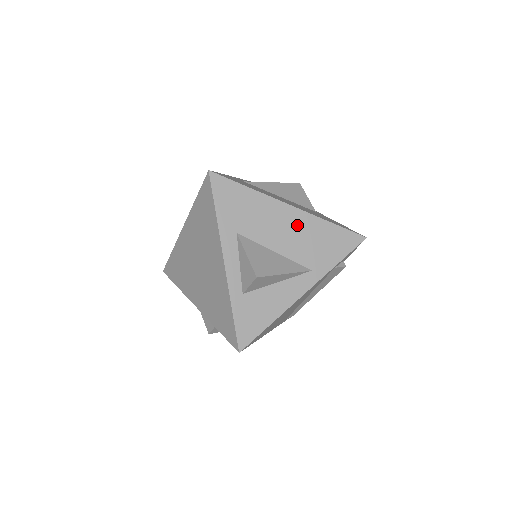
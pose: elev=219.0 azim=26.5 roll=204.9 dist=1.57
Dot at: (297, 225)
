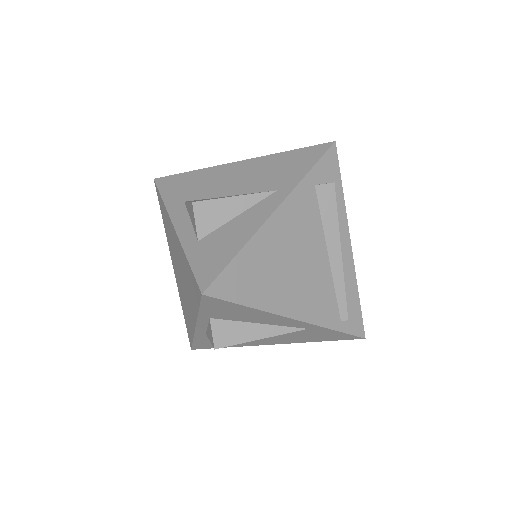
Dot at: (248, 169)
